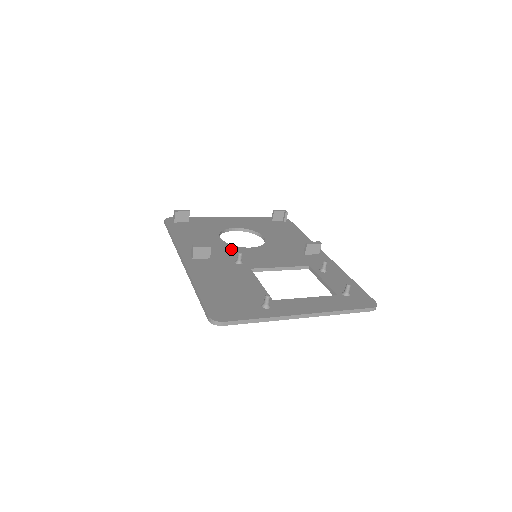
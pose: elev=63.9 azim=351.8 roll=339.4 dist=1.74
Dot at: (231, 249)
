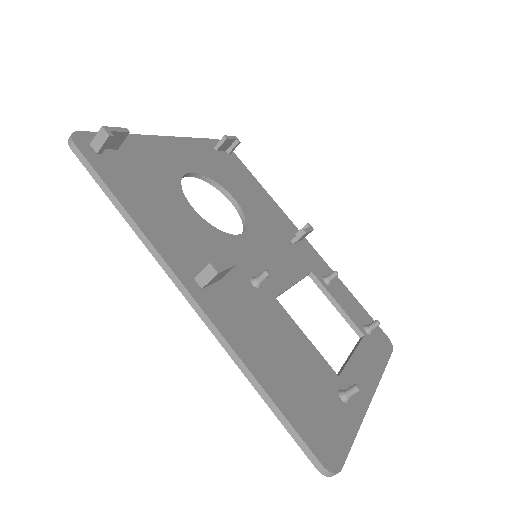
Dot at: (226, 243)
